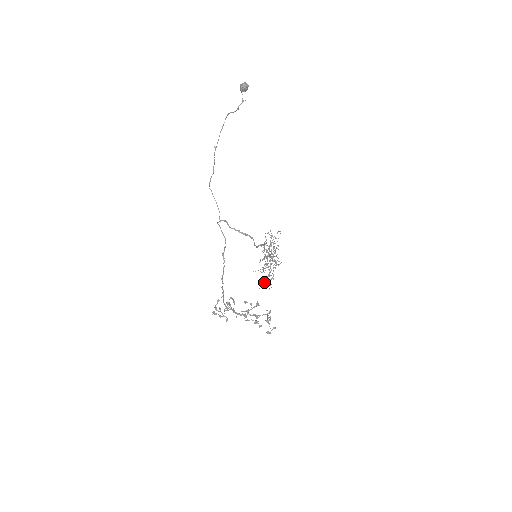
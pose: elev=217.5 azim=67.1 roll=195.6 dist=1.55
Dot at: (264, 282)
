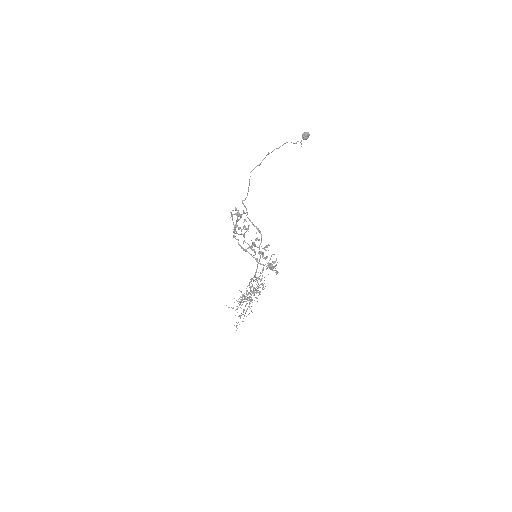
Dot at: (244, 299)
